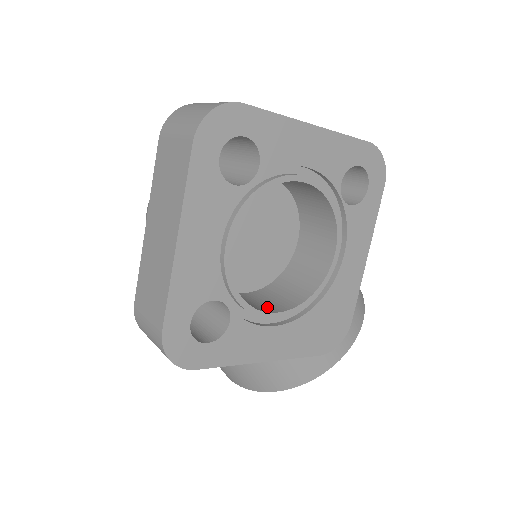
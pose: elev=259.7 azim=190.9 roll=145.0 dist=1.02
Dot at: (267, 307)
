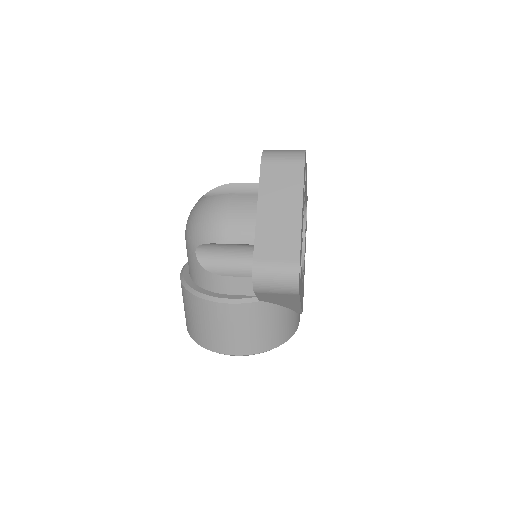
Dot at: occluded
